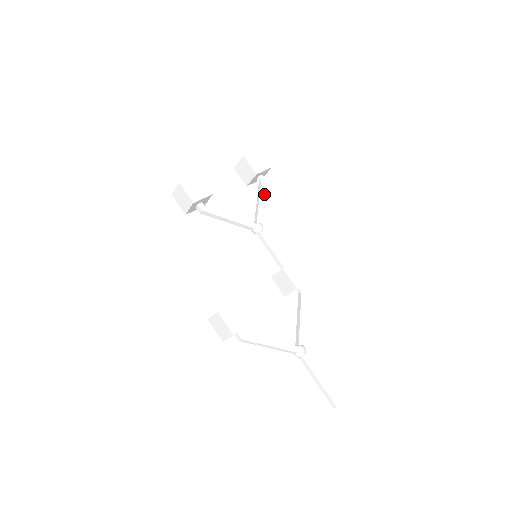
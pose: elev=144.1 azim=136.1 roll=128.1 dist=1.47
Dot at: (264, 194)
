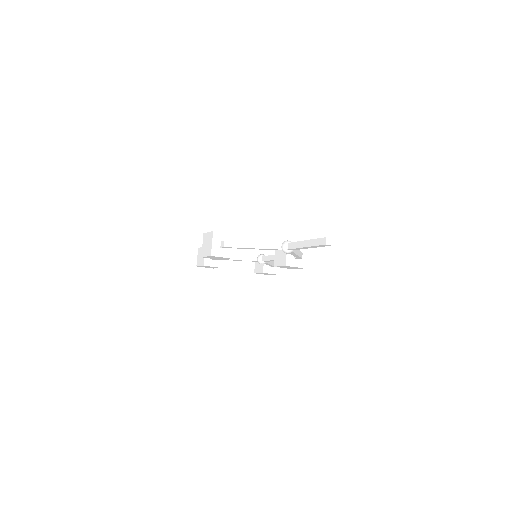
Dot at: (272, 261)
